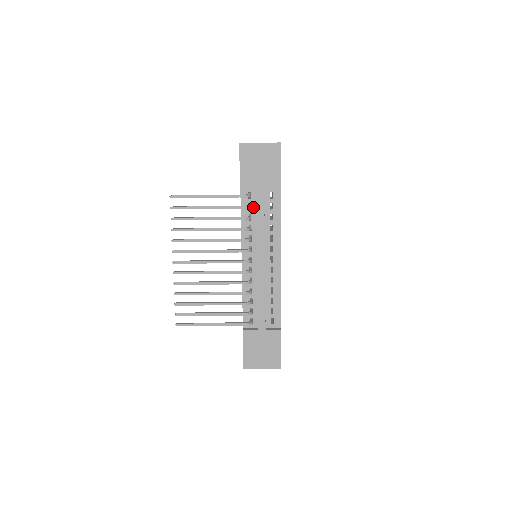
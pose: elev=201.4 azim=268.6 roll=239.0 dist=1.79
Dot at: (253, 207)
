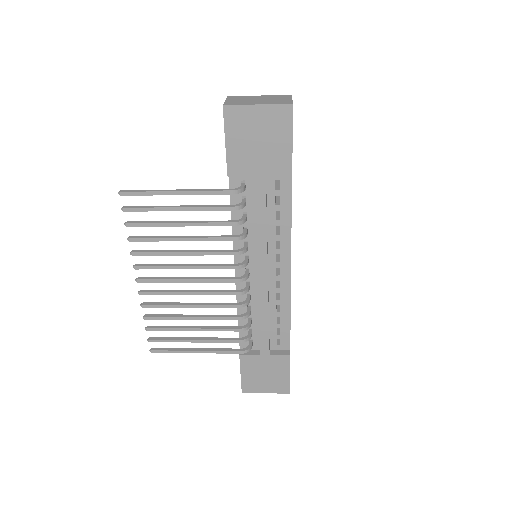
Dot at: (249, 202)
